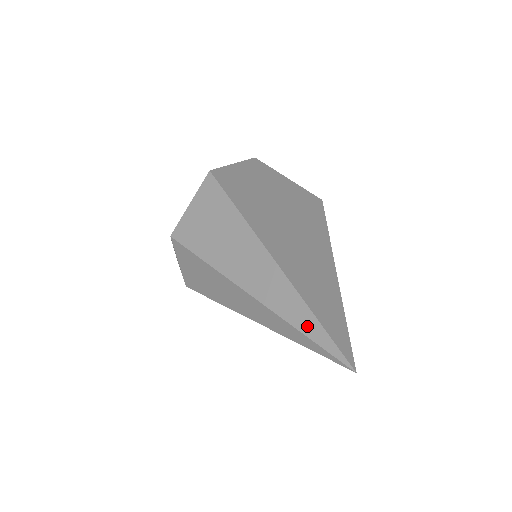
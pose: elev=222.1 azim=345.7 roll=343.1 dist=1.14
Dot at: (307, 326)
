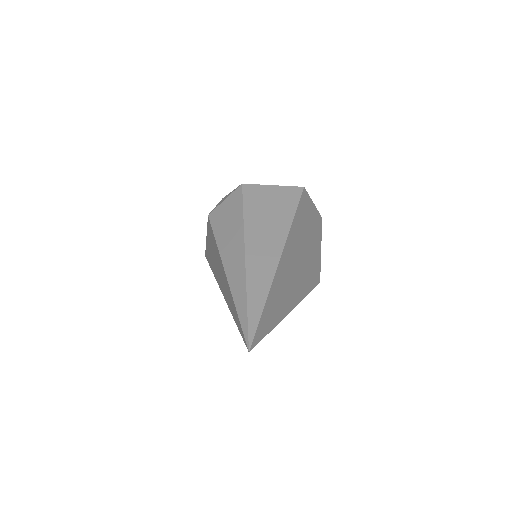
Dot at: (254, 304)
